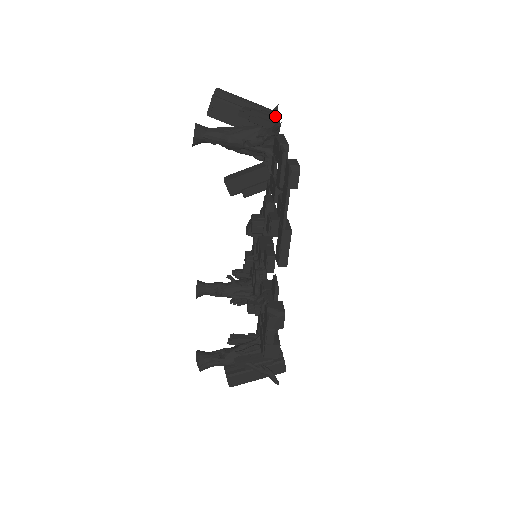
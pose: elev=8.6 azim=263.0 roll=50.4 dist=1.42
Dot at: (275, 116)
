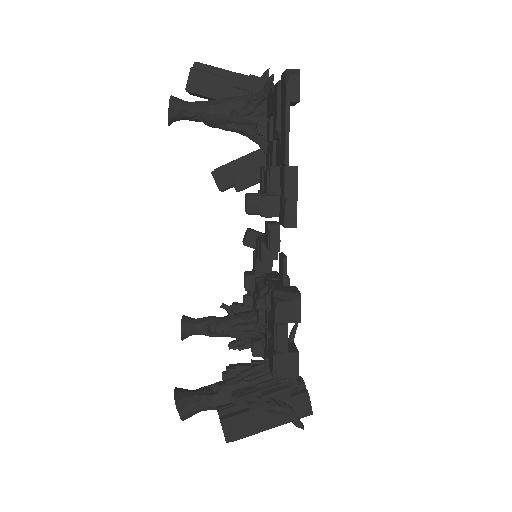
Dot at: (266, 80)
